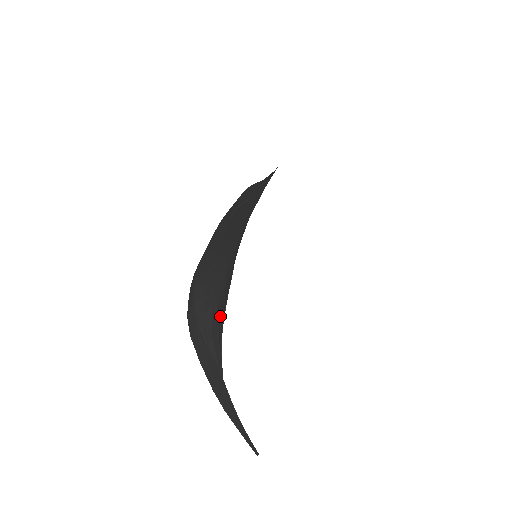
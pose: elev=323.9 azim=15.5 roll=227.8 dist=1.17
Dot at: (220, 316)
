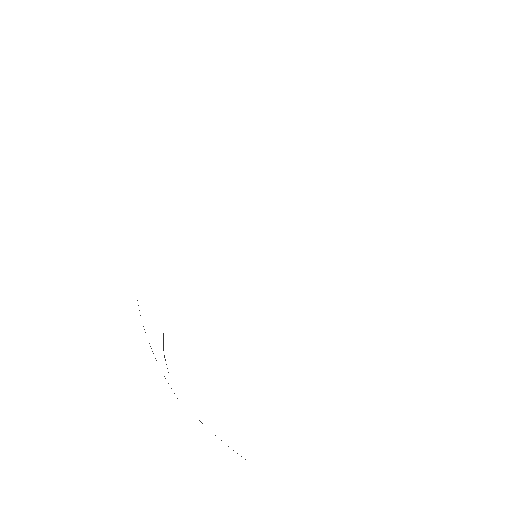
Dot at: occluded
